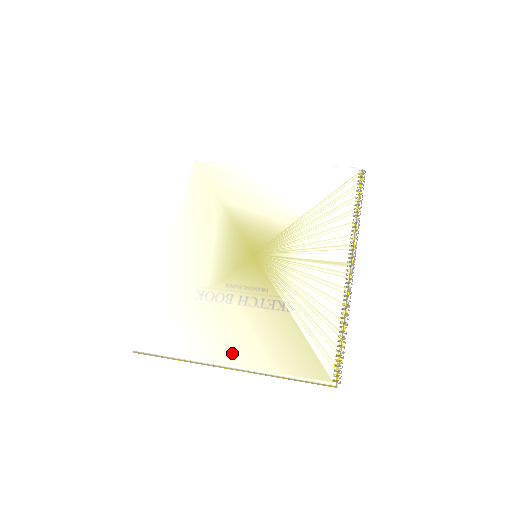
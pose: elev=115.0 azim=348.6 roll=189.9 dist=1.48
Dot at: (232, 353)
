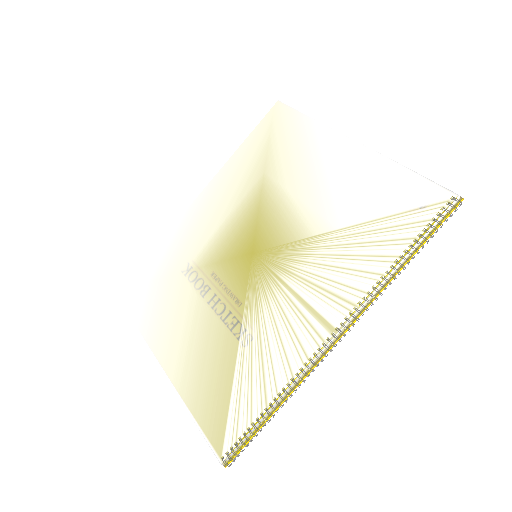
Dot at: (168, 352)
